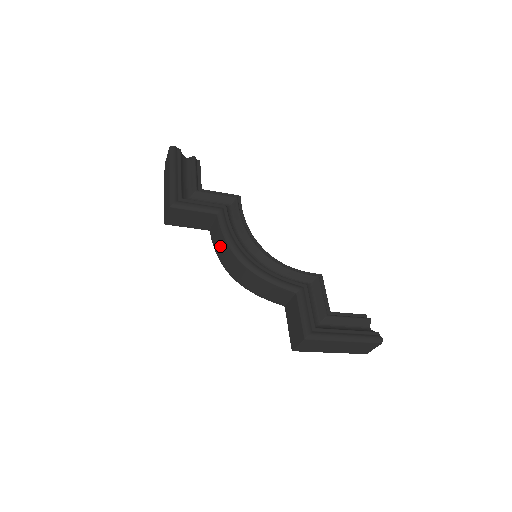
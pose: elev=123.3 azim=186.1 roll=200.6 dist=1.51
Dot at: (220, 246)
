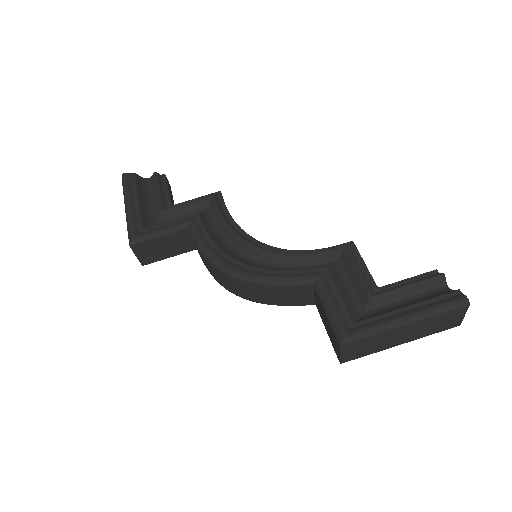
Dot at: (206, 264)
